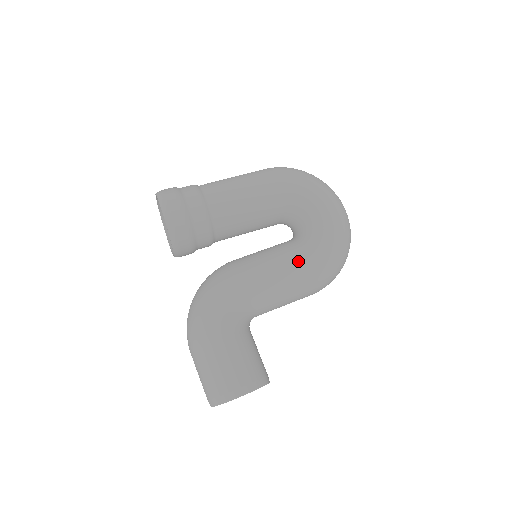
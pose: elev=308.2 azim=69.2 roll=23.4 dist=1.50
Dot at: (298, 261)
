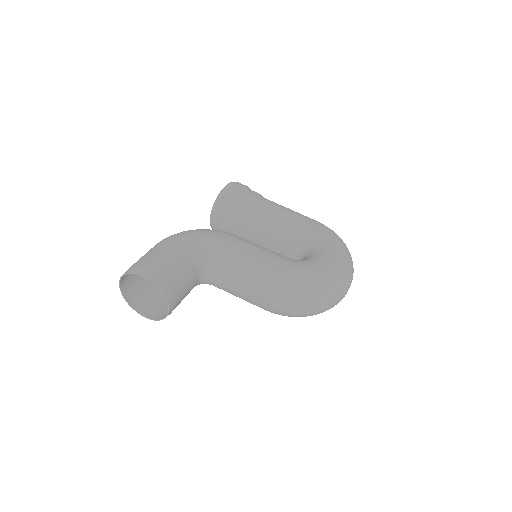
Dot at: (275, 259)
